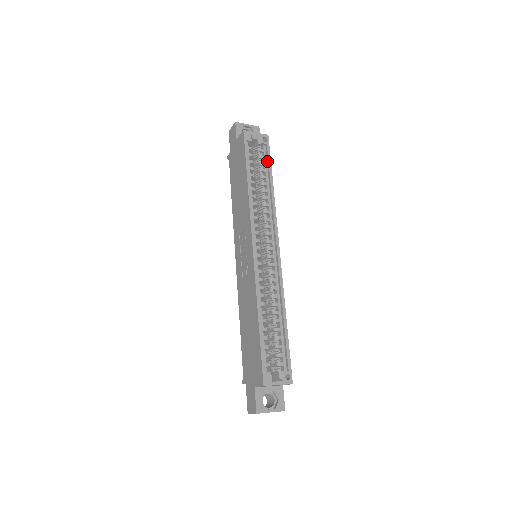
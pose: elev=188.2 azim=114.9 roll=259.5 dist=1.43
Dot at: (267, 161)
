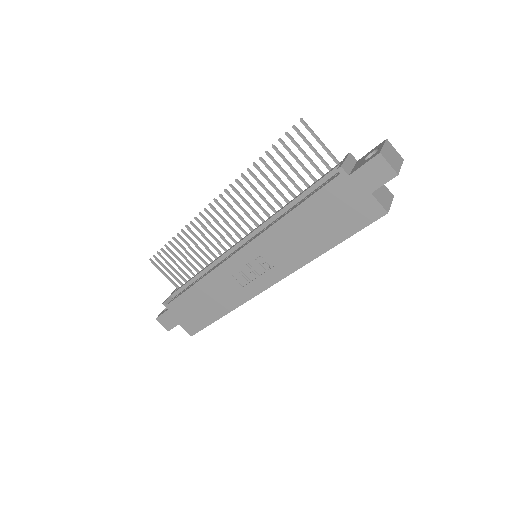
Dot at: occluded
